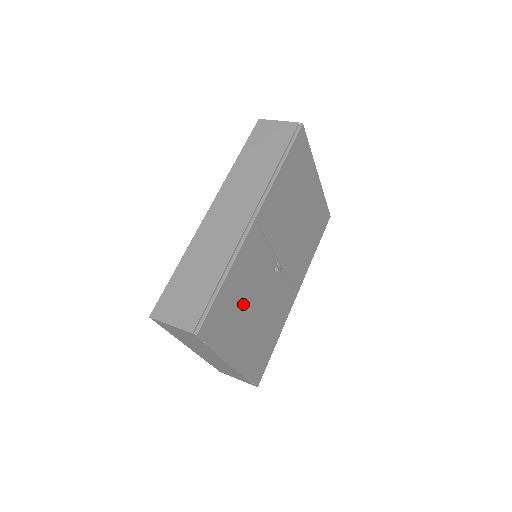
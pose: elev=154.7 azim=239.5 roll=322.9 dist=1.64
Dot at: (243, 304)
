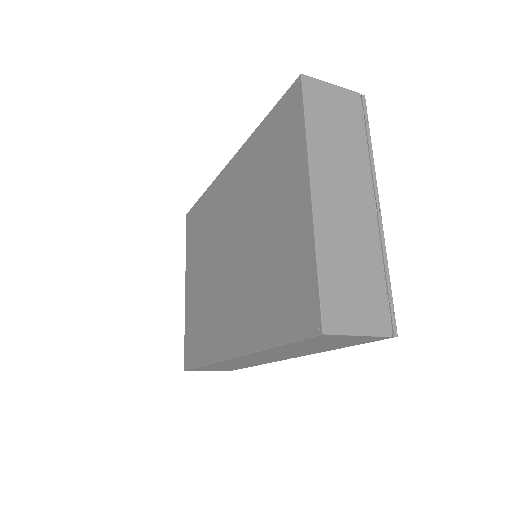
Dot at: occluded
